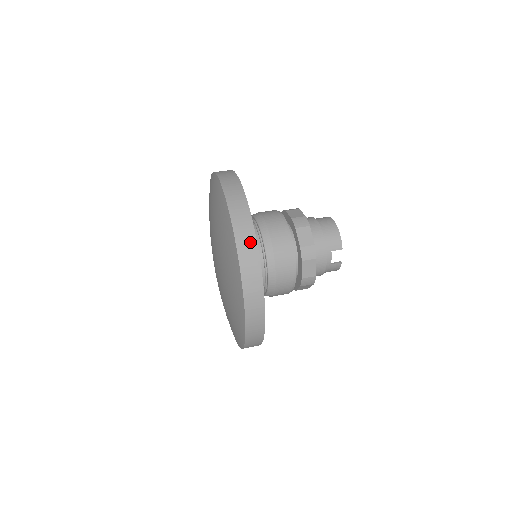
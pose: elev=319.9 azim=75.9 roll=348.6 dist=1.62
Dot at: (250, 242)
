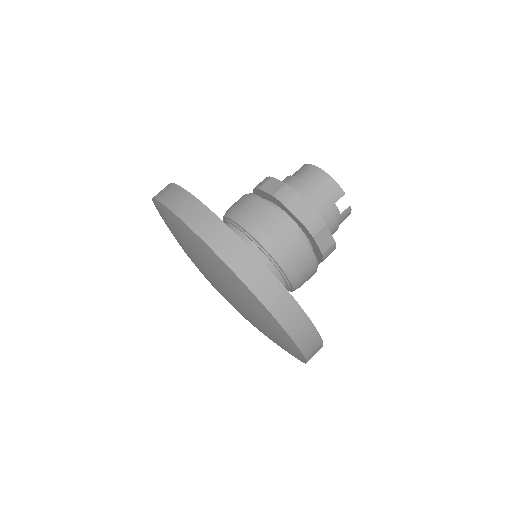
Dot at: (255, 267)
